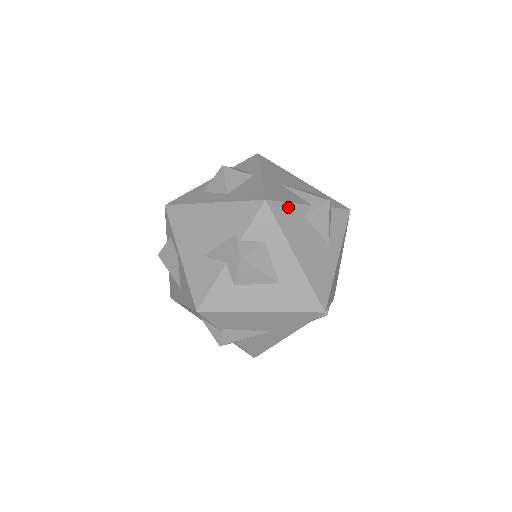
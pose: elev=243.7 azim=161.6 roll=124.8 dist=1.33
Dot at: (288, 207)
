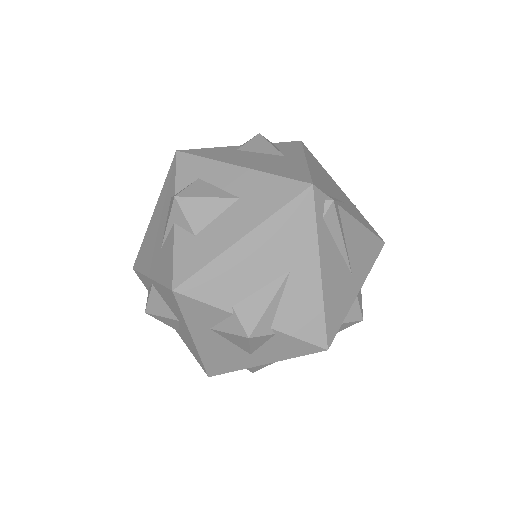
Dot at: (210, 150)
